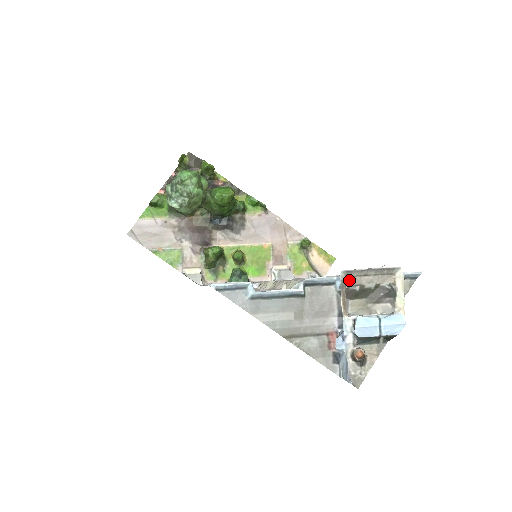
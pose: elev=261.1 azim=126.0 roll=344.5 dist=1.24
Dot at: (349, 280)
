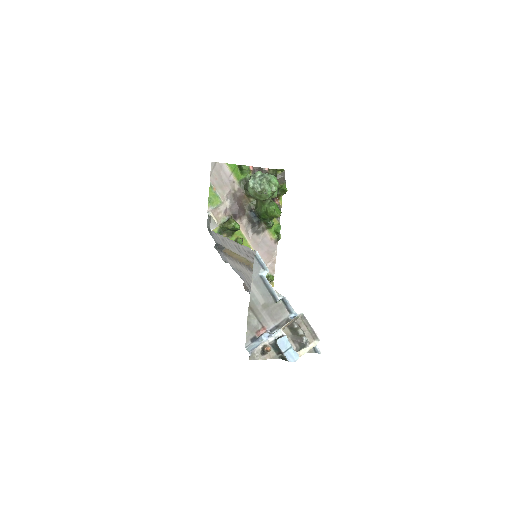
Dot at: (299, 320)
